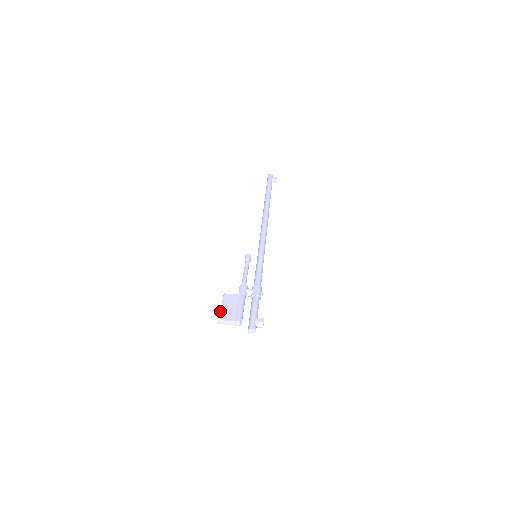
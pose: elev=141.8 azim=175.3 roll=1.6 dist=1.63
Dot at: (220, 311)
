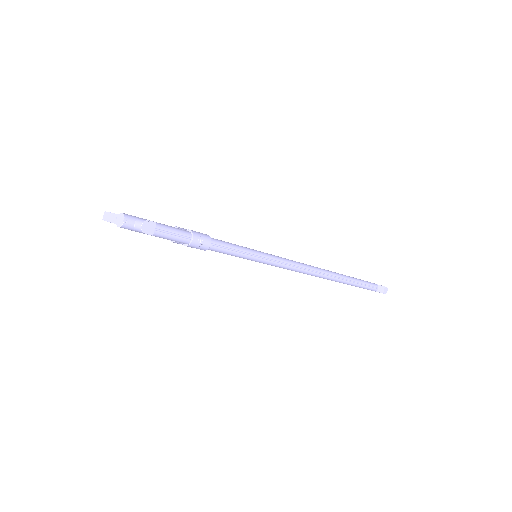
Dot at: occluded
